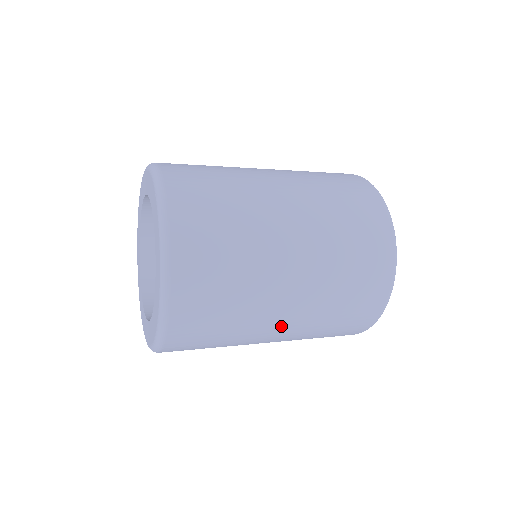
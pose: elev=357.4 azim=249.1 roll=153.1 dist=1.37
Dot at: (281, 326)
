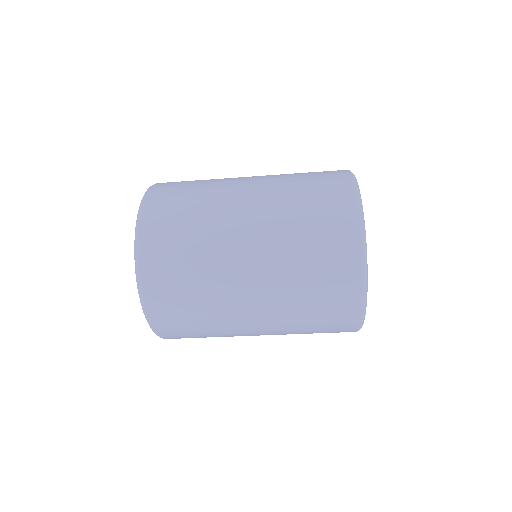
Dot at: (246, 242)
